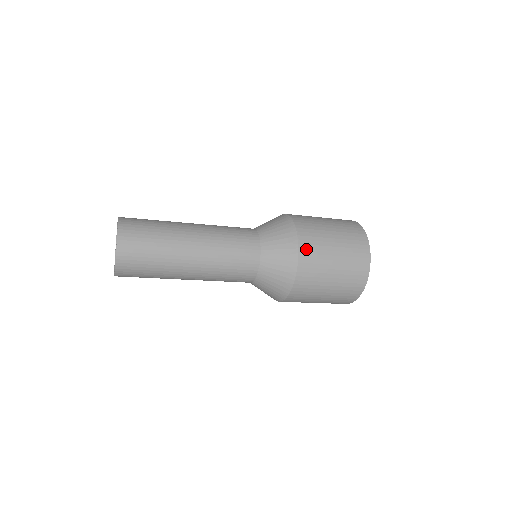
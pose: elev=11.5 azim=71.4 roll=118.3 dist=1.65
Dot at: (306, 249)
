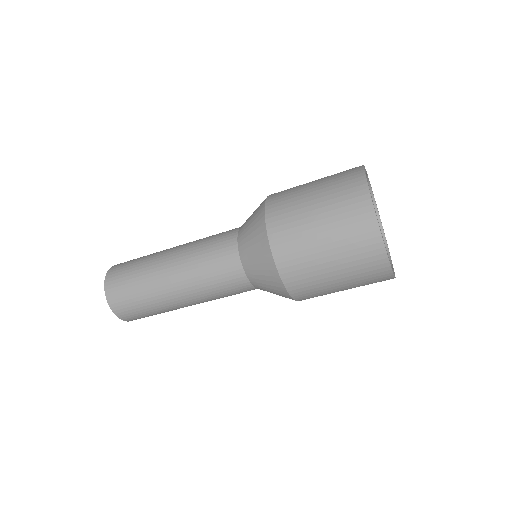
Dot at: (276, 227)
